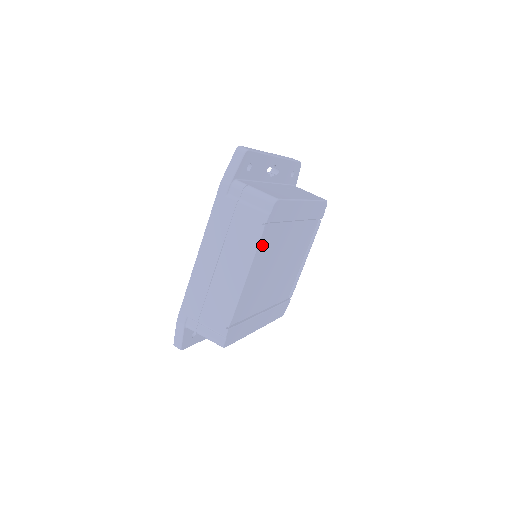
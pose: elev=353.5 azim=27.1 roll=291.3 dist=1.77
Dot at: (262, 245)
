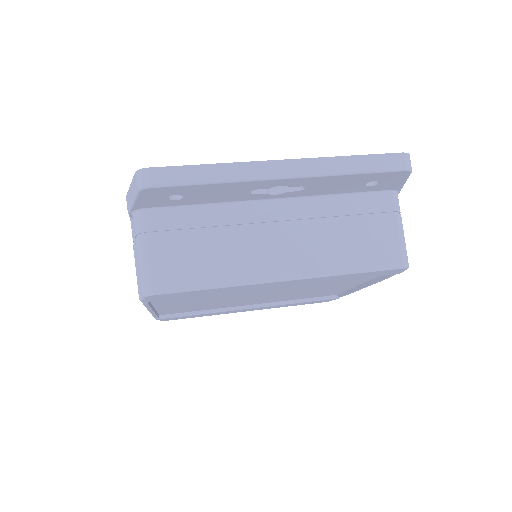
Dot at: (172, 299)
